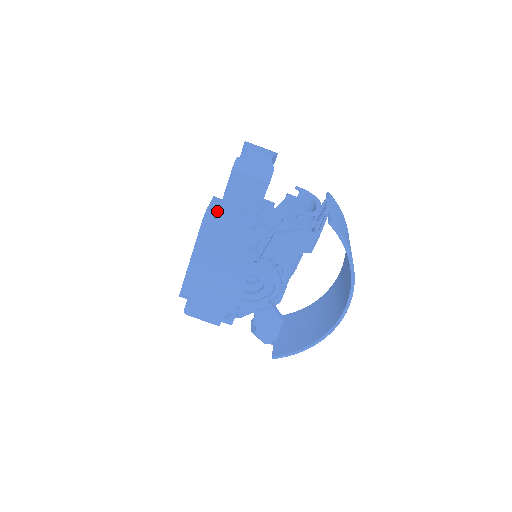
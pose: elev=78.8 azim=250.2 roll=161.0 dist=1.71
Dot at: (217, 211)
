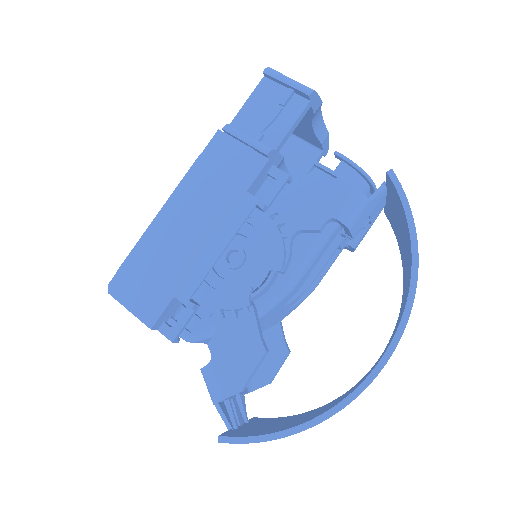
Dot at: occluded
